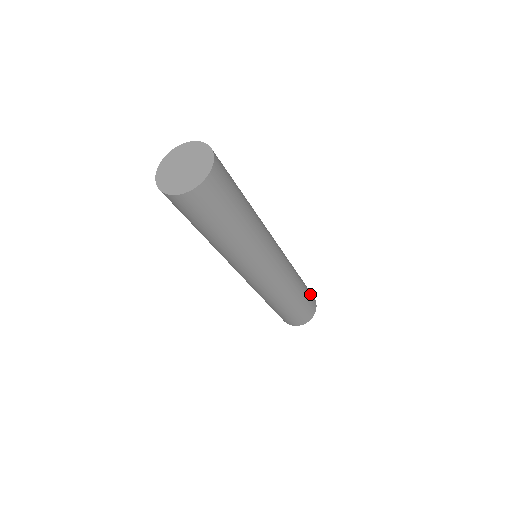
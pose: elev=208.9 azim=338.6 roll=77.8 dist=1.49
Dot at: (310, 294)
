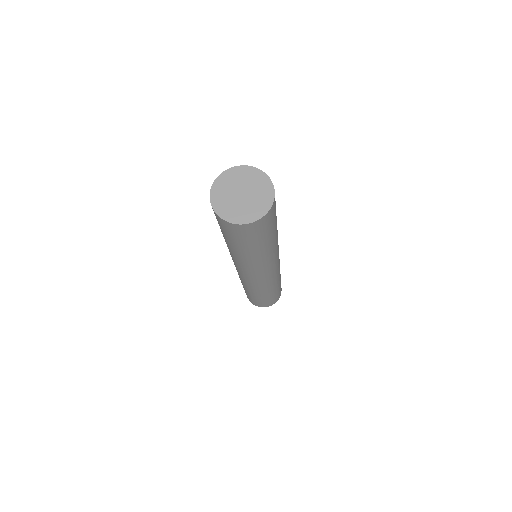
Dot at: (274, 298)
